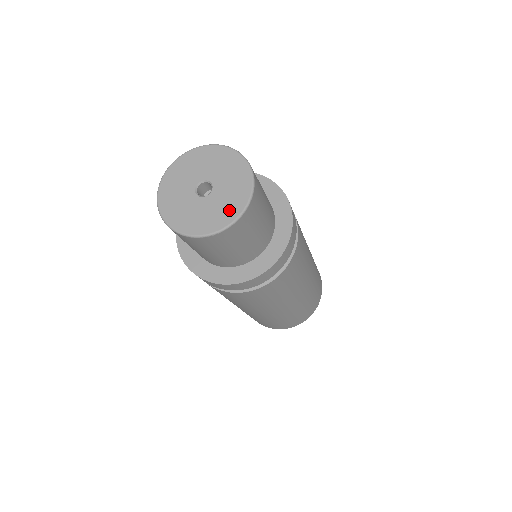
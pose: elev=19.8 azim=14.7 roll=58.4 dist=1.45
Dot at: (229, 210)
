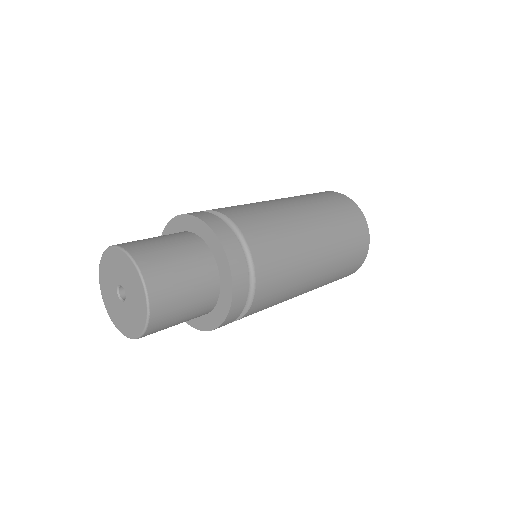
Dot at: (130, 328)
